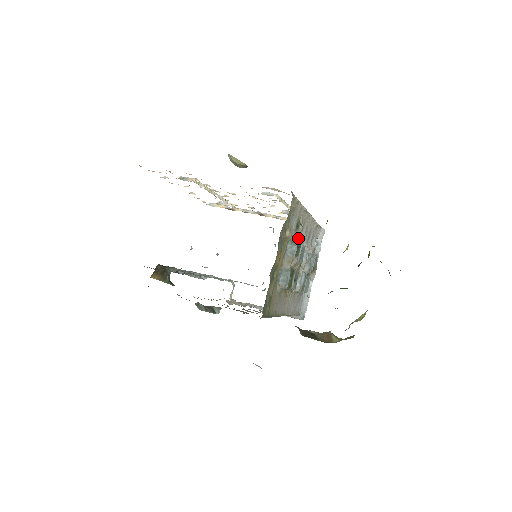
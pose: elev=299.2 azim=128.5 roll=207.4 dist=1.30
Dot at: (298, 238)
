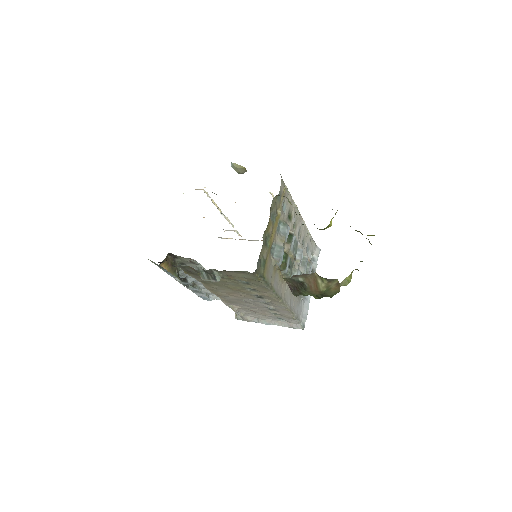
Dot at: (291, 229)
